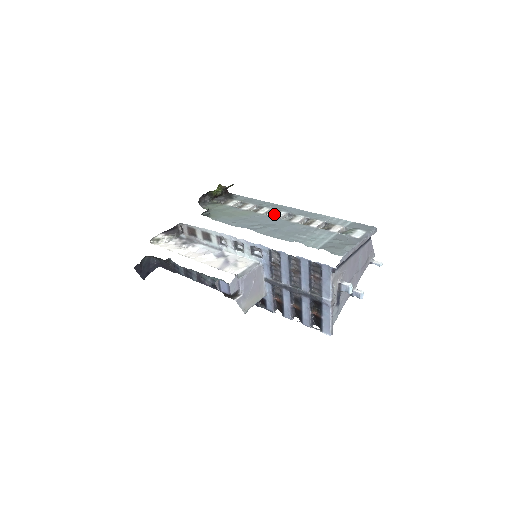
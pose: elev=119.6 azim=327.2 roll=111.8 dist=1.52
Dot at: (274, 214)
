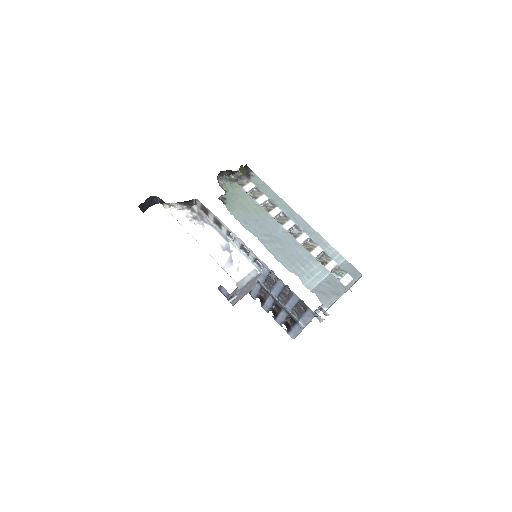
Dot at: (283, 222)
